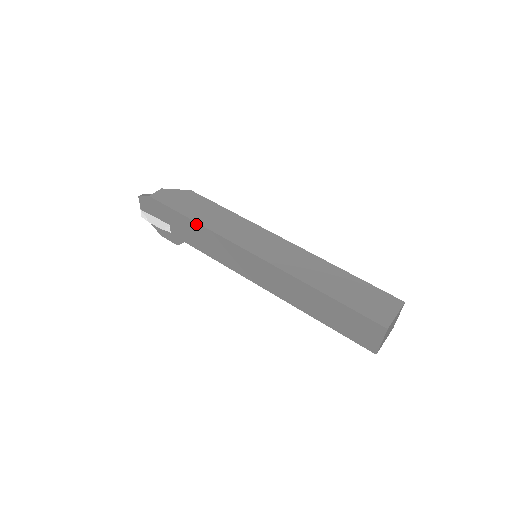
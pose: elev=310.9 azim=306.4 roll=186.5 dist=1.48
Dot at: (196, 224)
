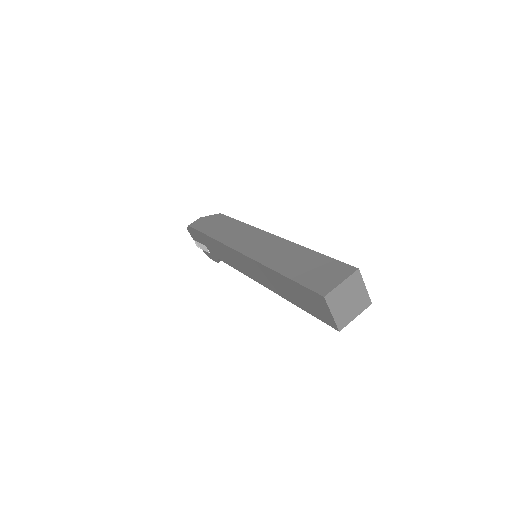
Dot at: (211, 238)
